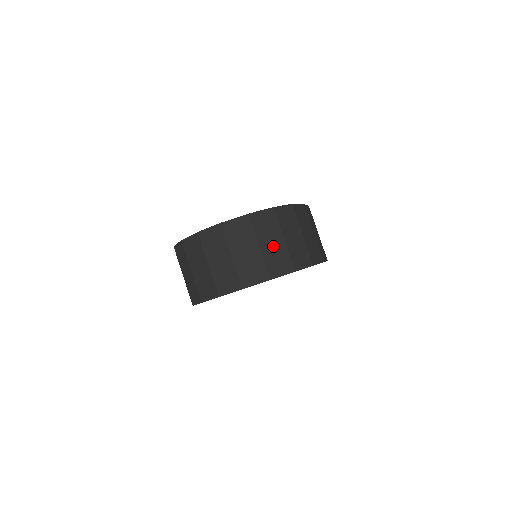
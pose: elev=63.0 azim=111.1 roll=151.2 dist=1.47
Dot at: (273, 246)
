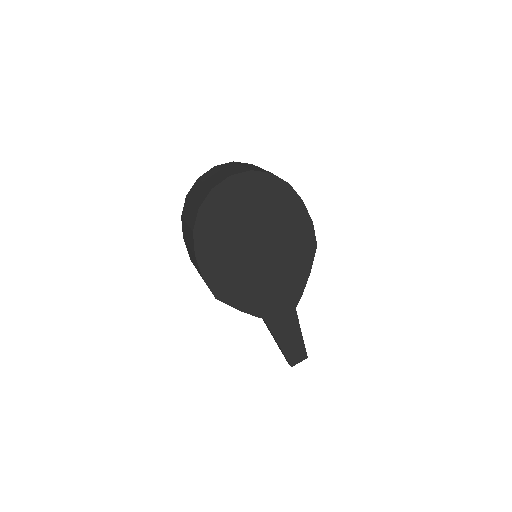
Dot at: (253, 167)
